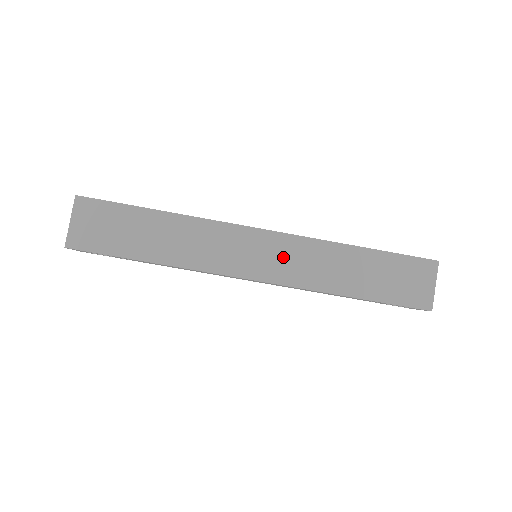
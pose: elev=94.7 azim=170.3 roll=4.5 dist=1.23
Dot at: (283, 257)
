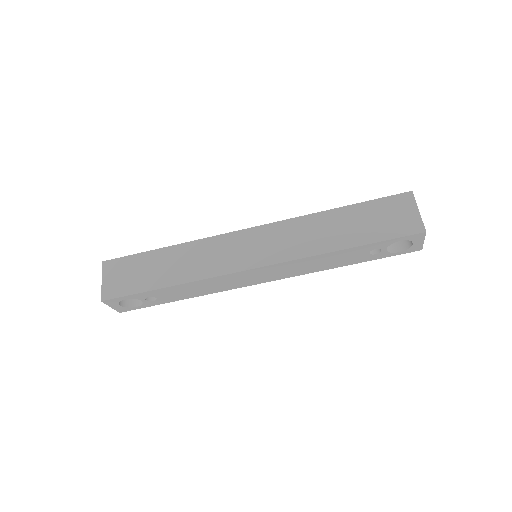
Dot at: (273, 241)
